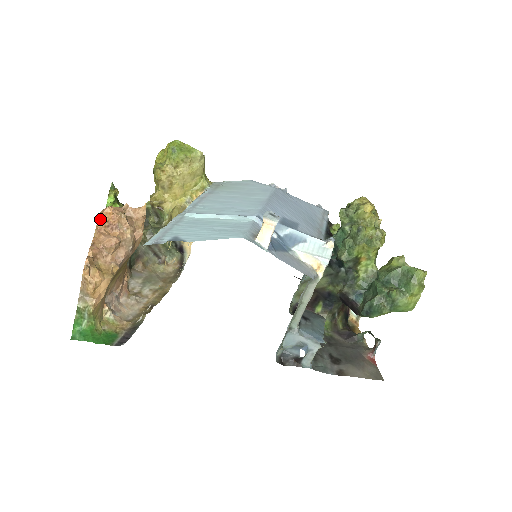
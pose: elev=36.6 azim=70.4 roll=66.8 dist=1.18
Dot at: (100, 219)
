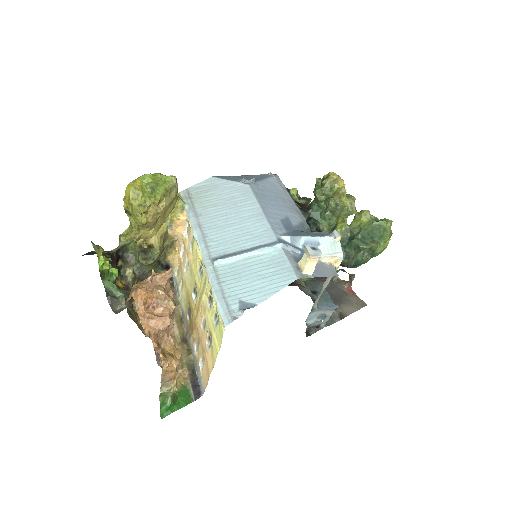
Dot at: (138, 304)
